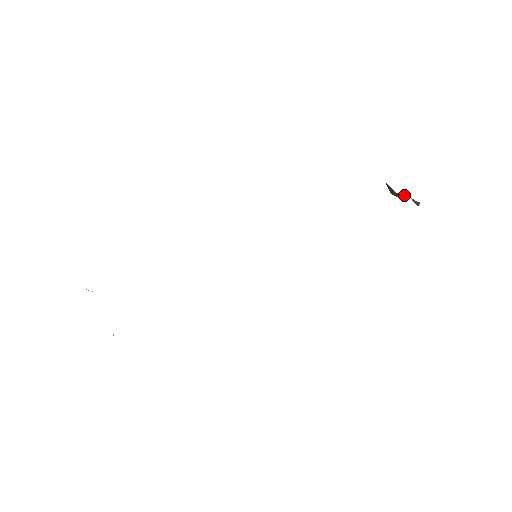
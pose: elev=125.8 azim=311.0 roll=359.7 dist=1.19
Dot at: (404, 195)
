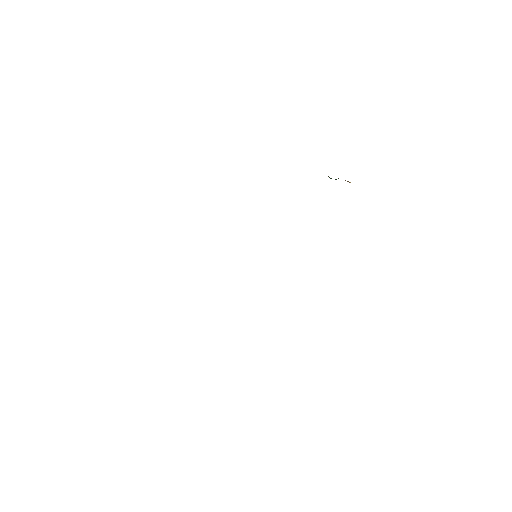
Dot at: occluded
